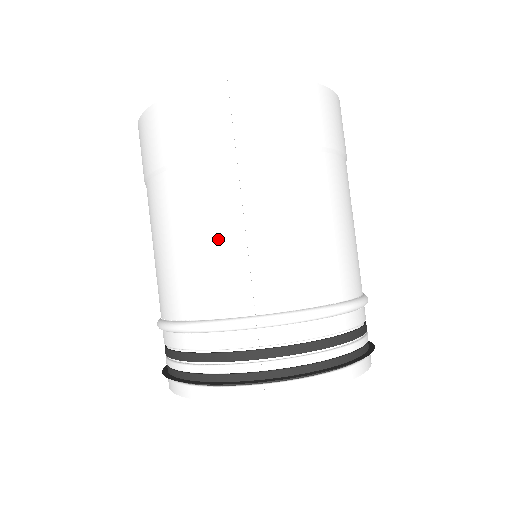
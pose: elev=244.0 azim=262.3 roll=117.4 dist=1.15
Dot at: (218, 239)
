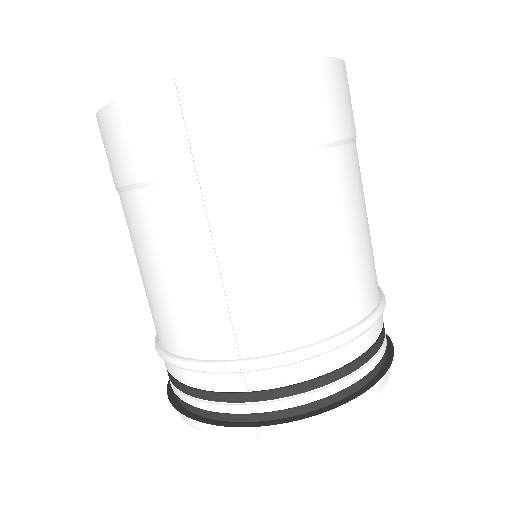
Dot at: (190, 276)
